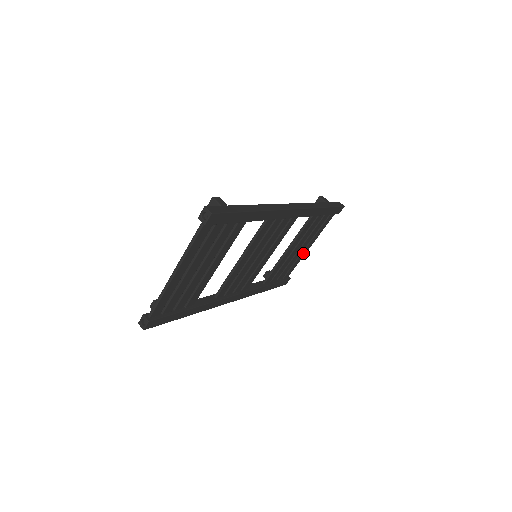
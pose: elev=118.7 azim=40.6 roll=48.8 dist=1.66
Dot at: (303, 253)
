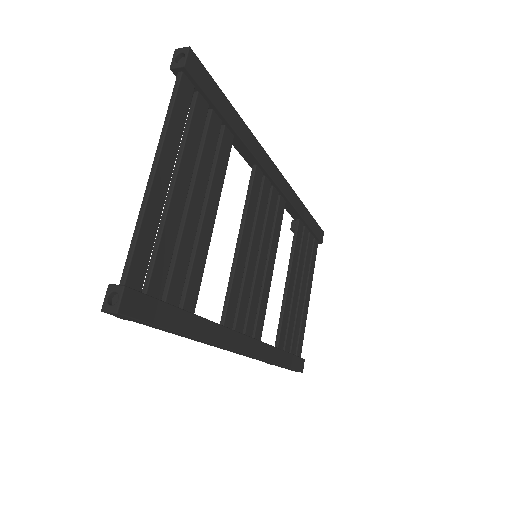
Dot at: (305, 308)
